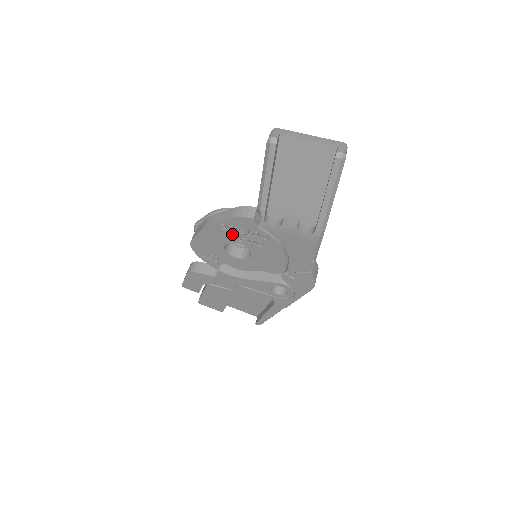
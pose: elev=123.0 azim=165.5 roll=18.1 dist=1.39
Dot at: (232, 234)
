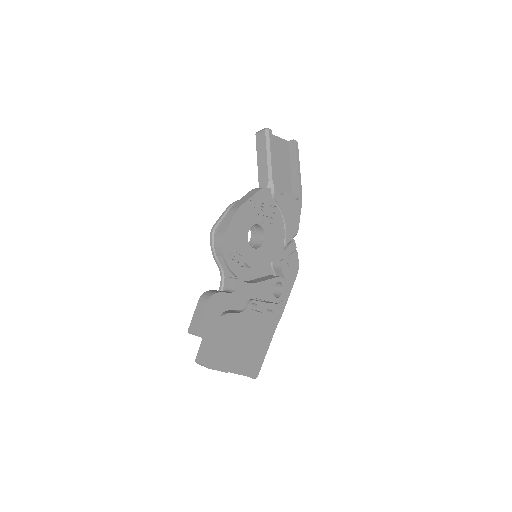
Dot at: (255, 213)
